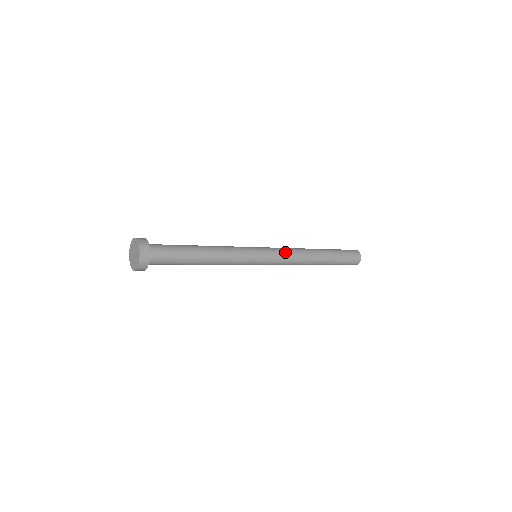
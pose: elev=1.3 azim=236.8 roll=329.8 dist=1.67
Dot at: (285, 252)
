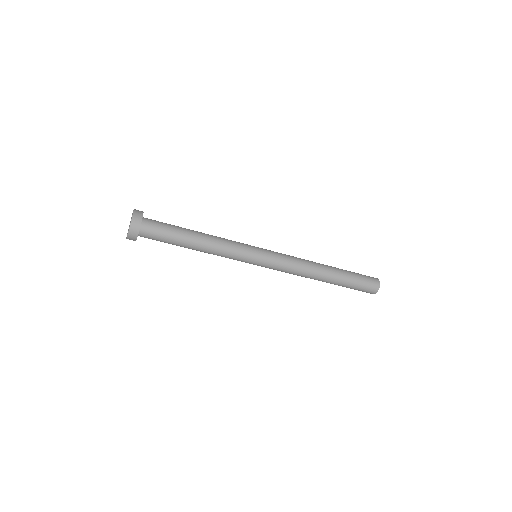
Dot at: occluded
